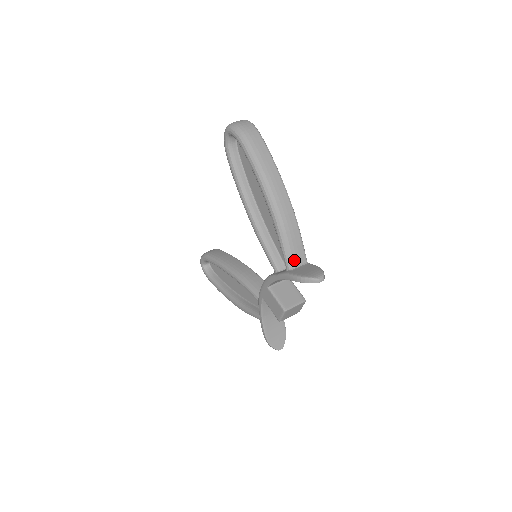
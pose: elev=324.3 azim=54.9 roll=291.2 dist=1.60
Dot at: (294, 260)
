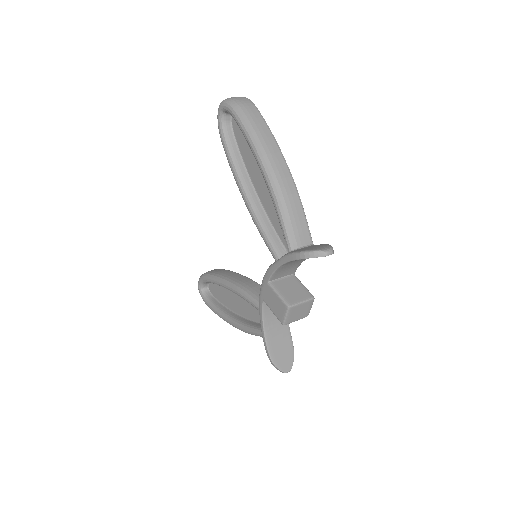
Dot at: (297, 239)
